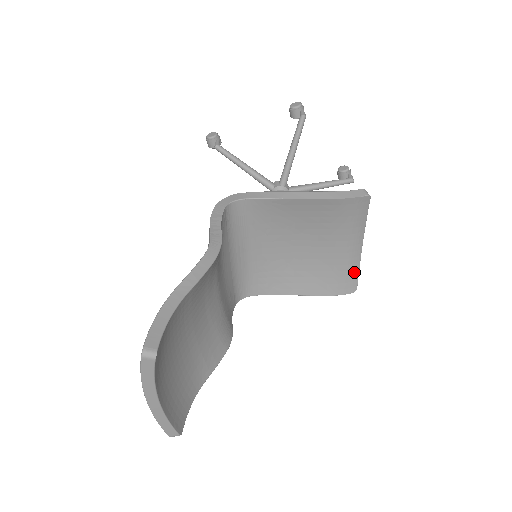
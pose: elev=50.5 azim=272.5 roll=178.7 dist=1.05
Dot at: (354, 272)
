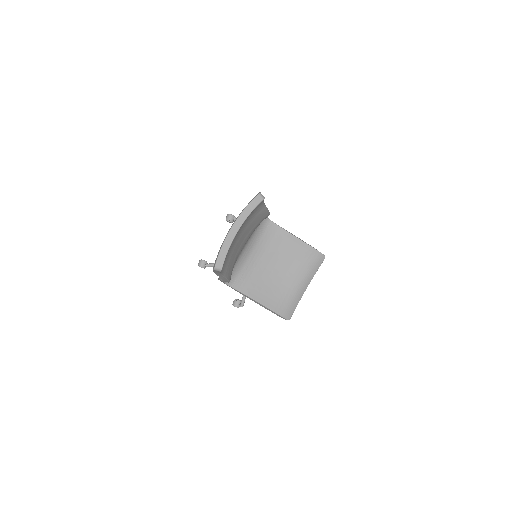
Dot at: (294, 305)
